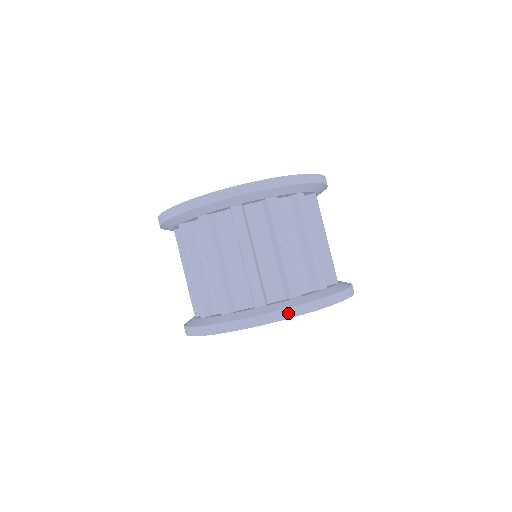
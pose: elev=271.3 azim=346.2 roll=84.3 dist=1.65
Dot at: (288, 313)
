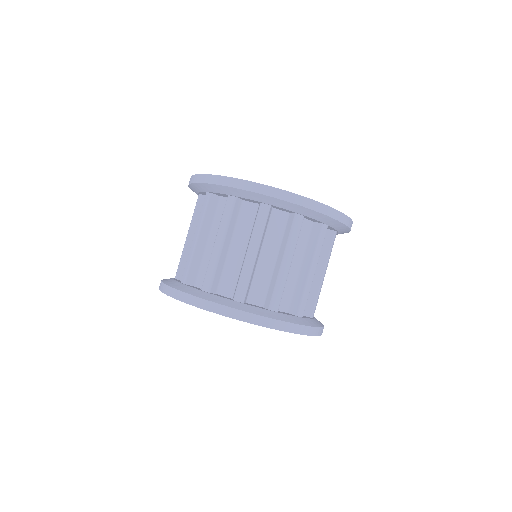
Dot at: (297, 329)
